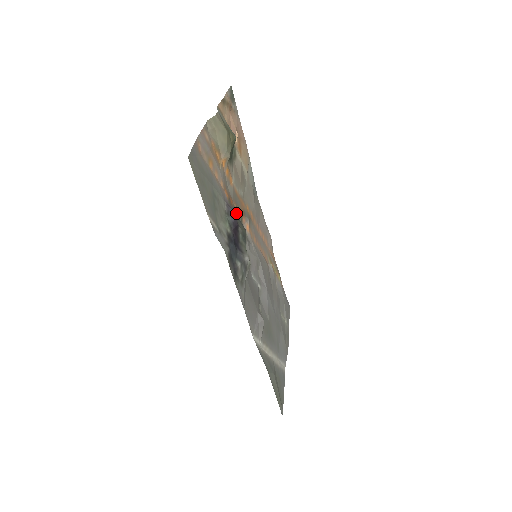
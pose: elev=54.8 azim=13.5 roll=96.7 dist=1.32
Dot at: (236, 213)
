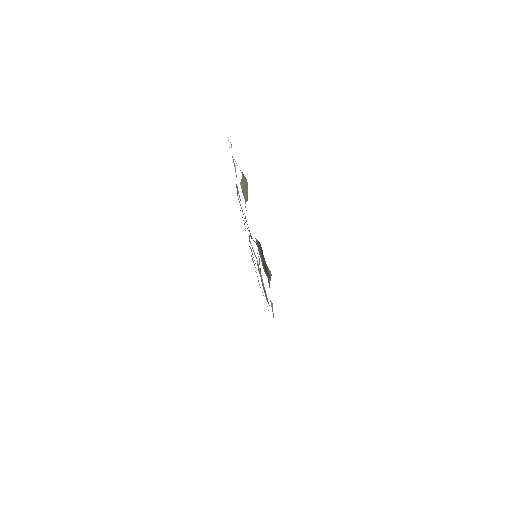
Dot at: (250, 236)
